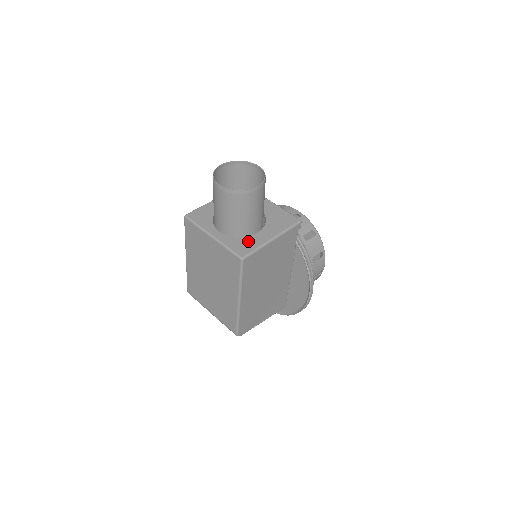
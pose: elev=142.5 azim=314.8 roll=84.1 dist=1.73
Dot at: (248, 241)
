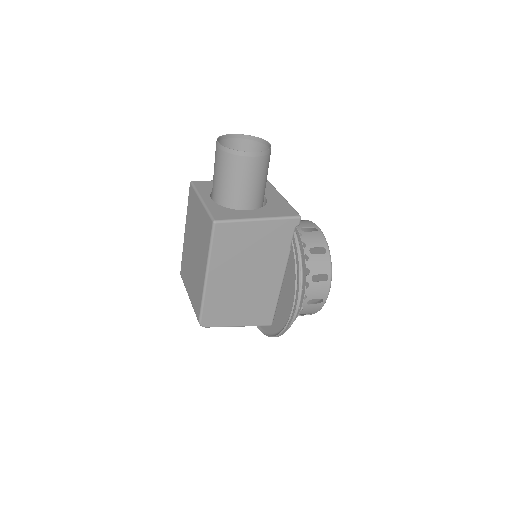
Dot at: (232, 212)
